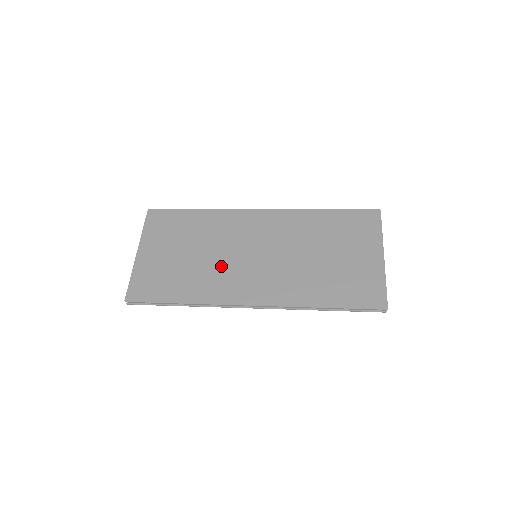
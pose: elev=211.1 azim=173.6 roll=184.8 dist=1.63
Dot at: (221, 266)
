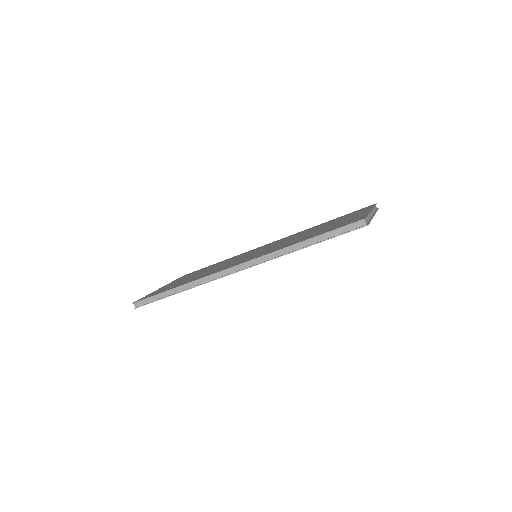
Dot at: (222, 266)
